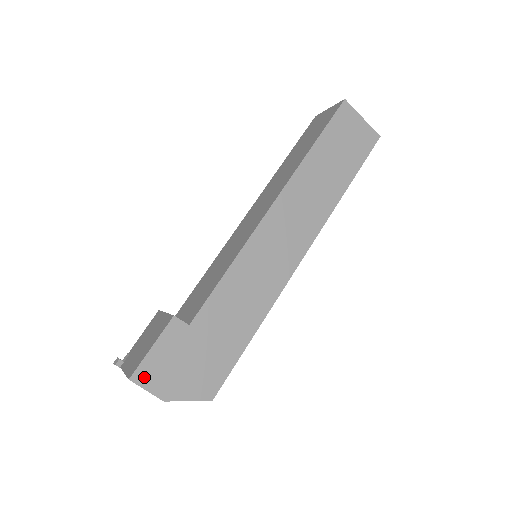
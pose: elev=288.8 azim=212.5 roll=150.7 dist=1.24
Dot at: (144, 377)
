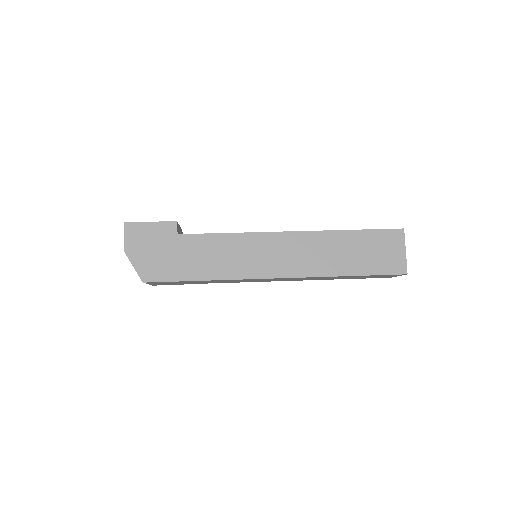
Dot at: (131, 230)
